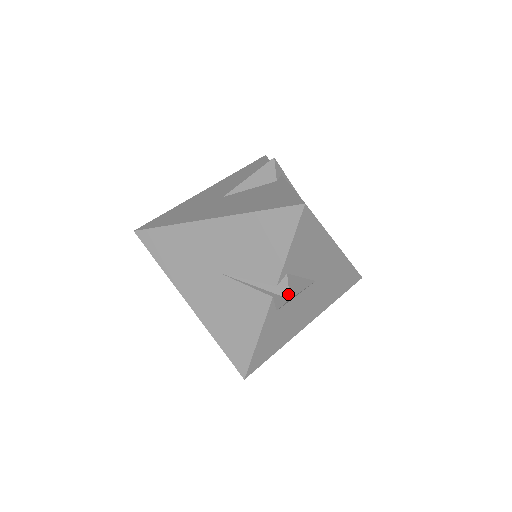
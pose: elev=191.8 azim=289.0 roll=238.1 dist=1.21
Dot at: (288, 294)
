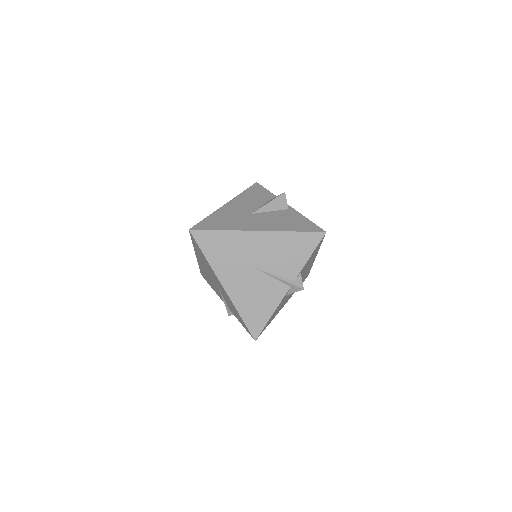
Dot at: occluded
